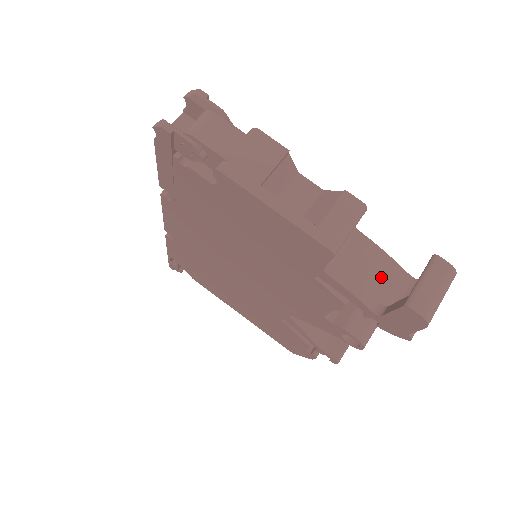
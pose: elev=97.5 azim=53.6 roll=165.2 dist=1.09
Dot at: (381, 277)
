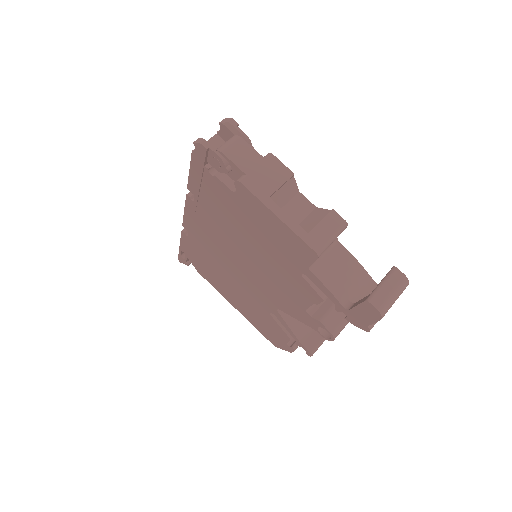
Dot at: (353, 280)
